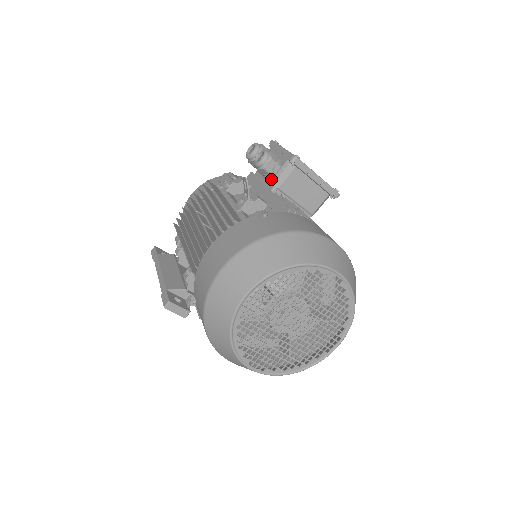
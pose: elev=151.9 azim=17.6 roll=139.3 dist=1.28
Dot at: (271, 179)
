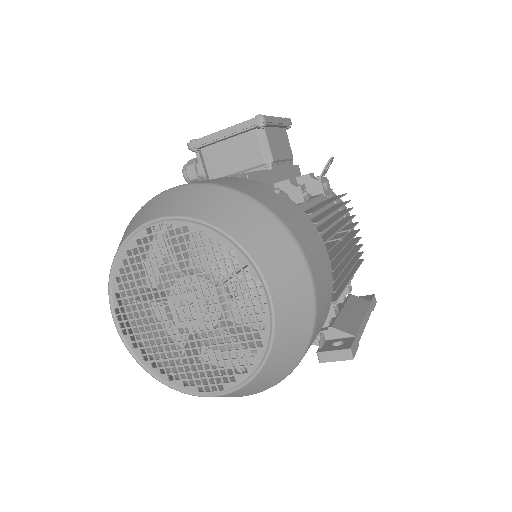
Dot at: occluded
